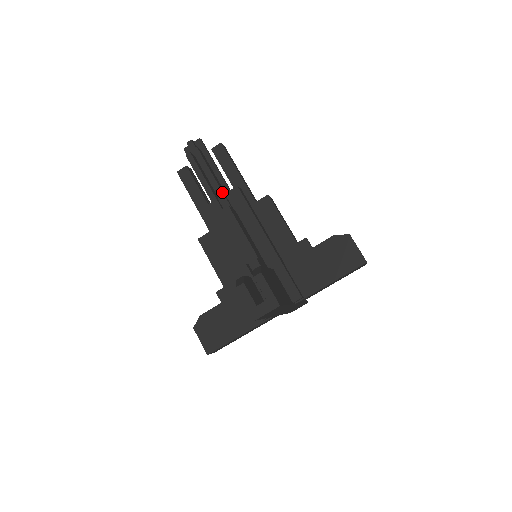
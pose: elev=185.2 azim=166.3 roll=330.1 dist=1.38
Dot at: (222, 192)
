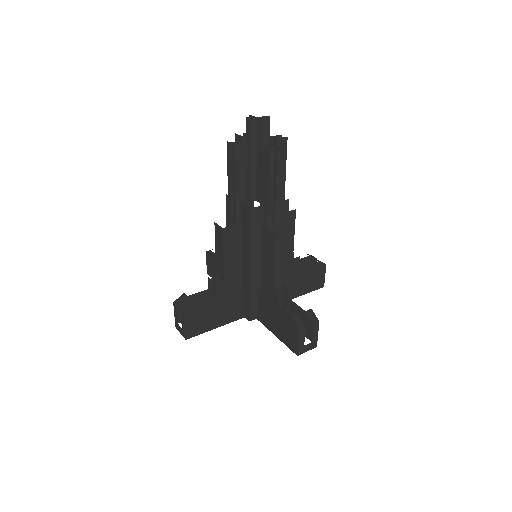
Dot at: occluded
